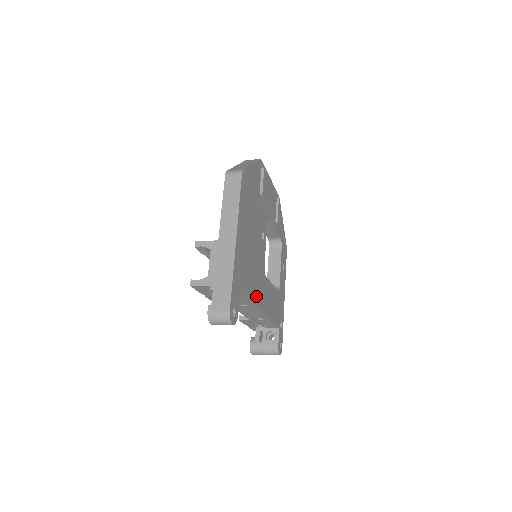
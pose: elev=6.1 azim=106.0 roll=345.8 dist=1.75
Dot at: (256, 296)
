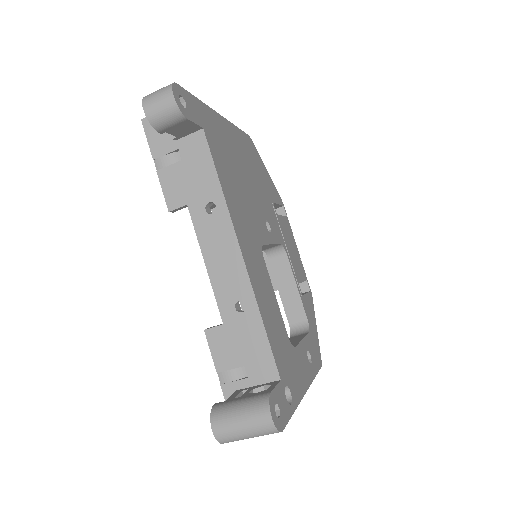
Dot at: (234, 211)
